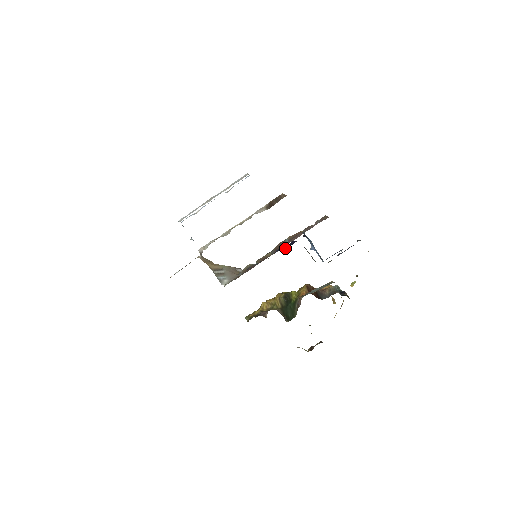
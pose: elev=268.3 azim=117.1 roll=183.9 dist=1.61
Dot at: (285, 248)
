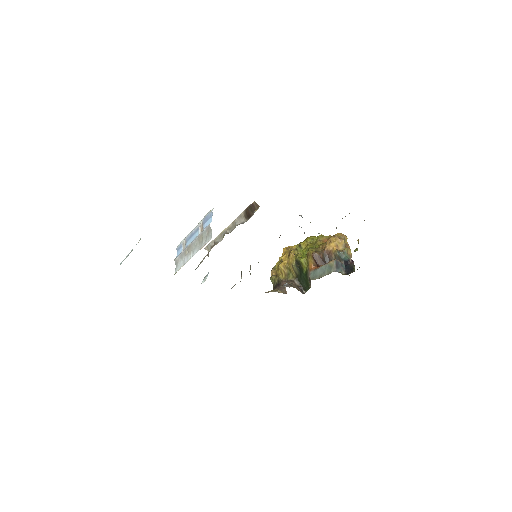
Dot at: occluded
